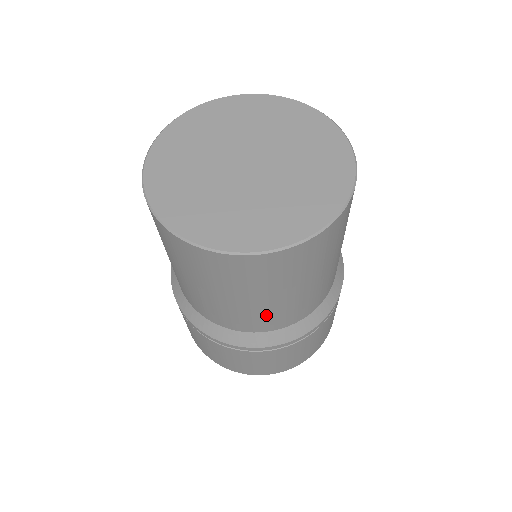
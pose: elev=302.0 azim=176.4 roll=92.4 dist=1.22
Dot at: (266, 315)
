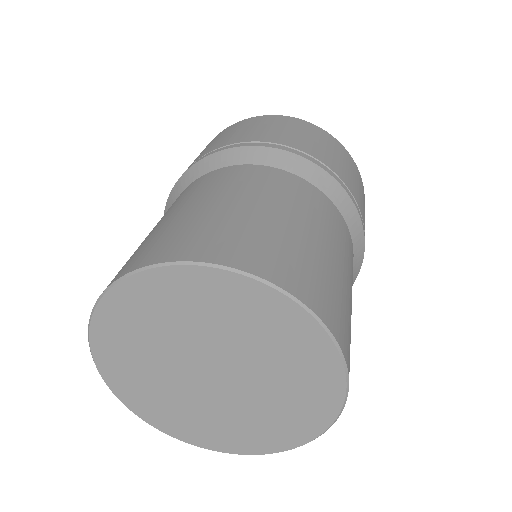
Dot at: occluded
